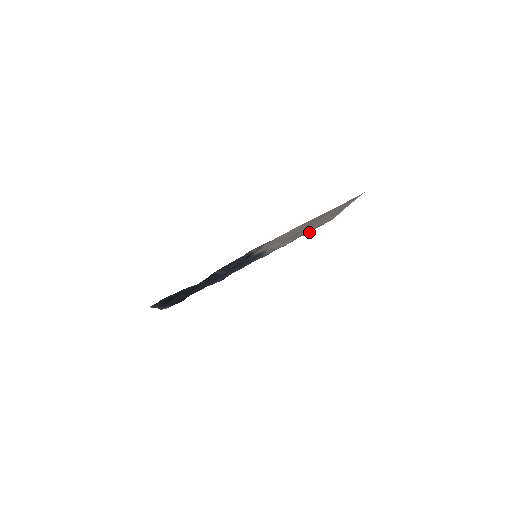
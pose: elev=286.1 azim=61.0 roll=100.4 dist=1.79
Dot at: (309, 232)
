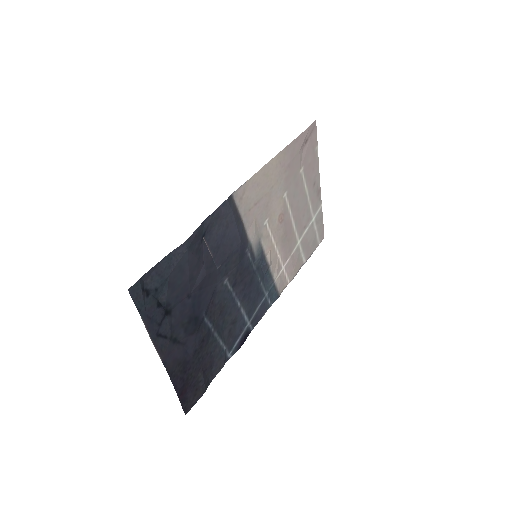
Dot at: (309, 257)
